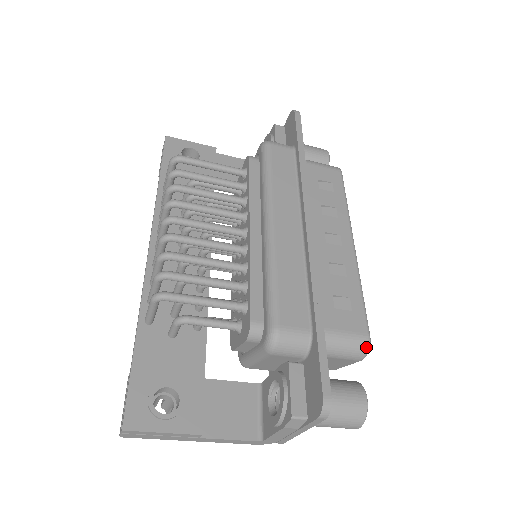
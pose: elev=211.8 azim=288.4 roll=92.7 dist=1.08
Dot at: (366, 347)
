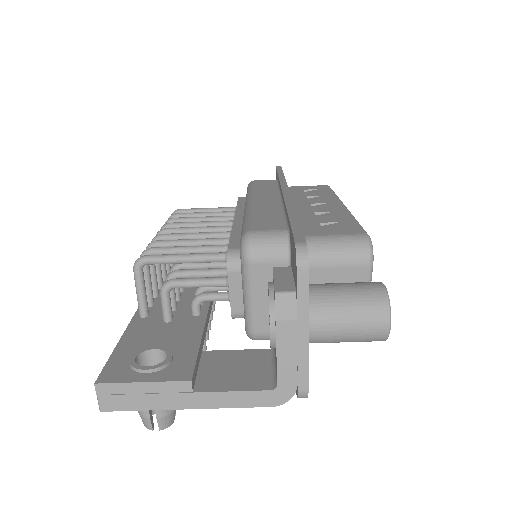
Dot at: (366, 243)
